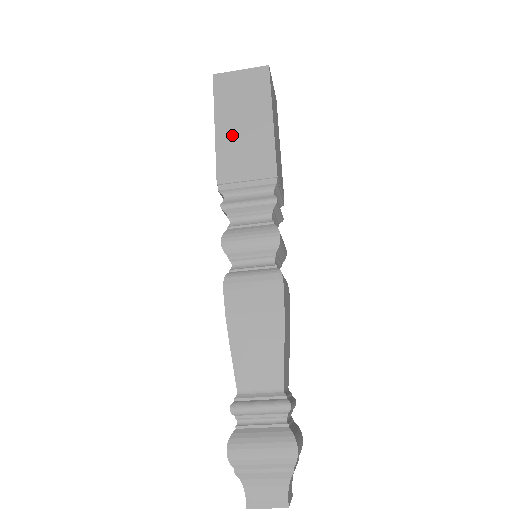
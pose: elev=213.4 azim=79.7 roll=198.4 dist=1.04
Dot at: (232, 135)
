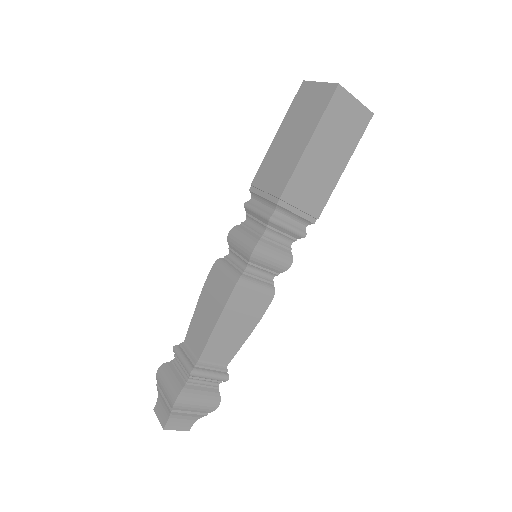
Dot at: (280, 145)
